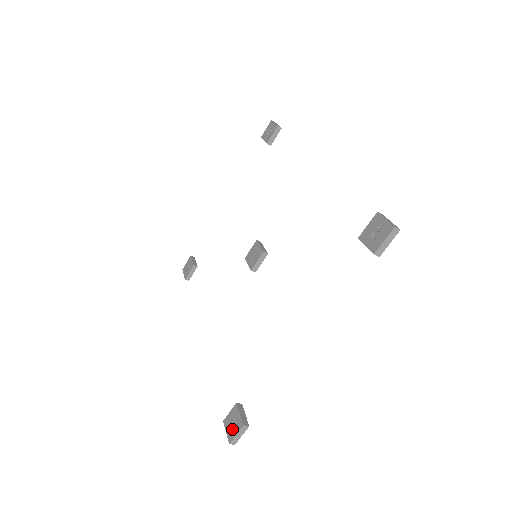
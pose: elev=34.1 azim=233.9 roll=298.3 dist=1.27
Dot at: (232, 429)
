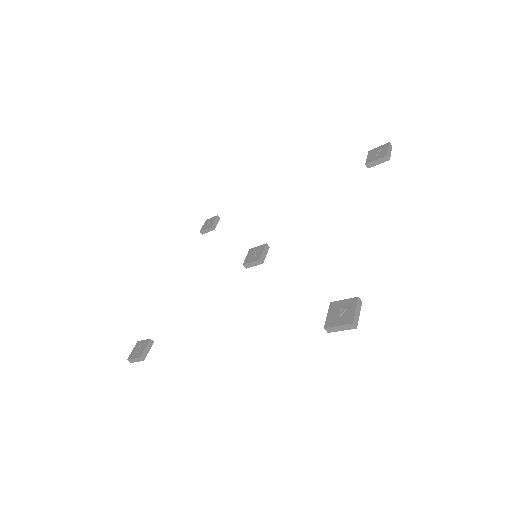
Dot at: (345, 314)
